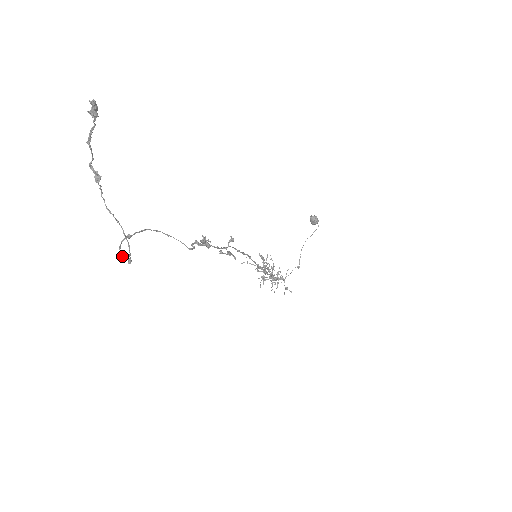
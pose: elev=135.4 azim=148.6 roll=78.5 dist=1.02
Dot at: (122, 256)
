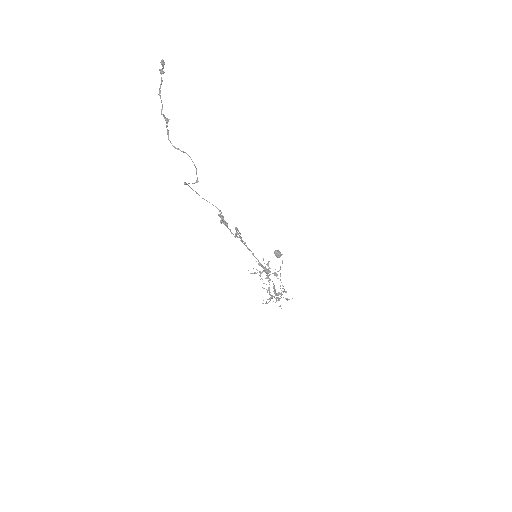
Dot at: occluded
